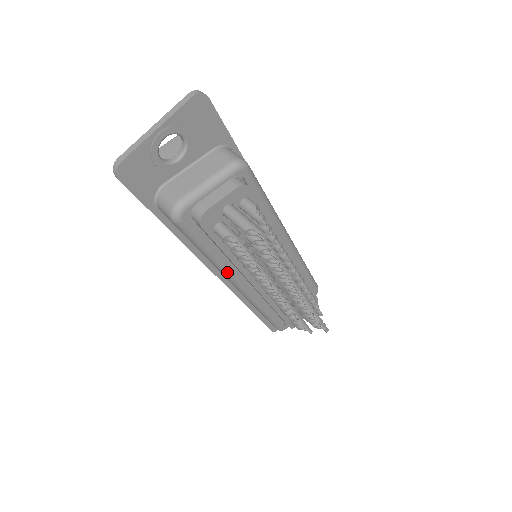
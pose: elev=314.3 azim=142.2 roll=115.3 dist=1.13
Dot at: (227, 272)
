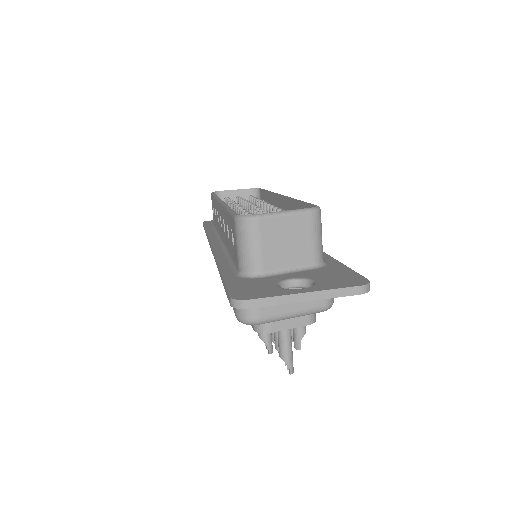
Dot at: occluded
